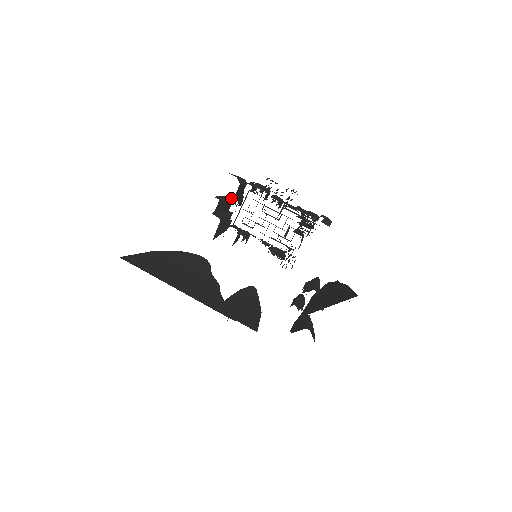
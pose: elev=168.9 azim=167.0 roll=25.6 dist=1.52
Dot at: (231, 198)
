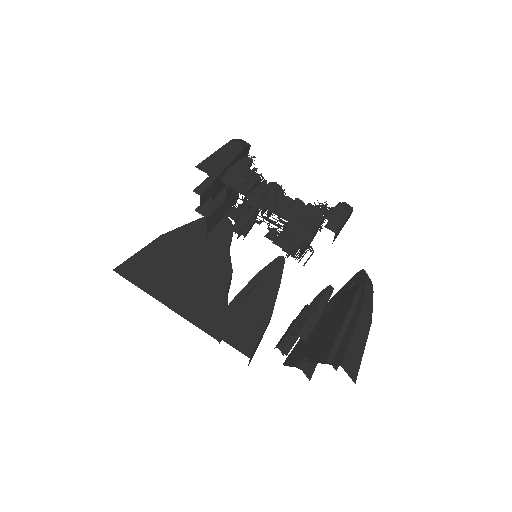
Dot at: occluded
